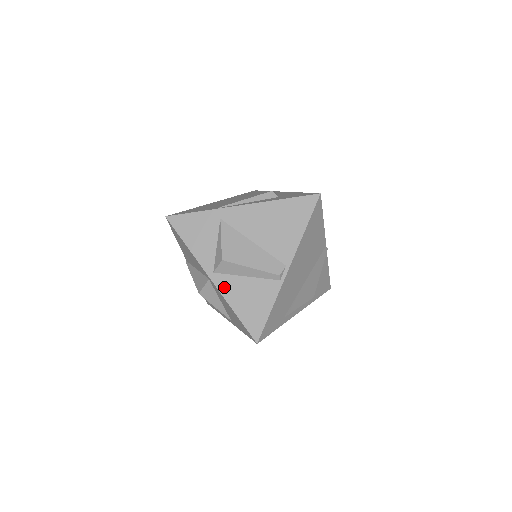
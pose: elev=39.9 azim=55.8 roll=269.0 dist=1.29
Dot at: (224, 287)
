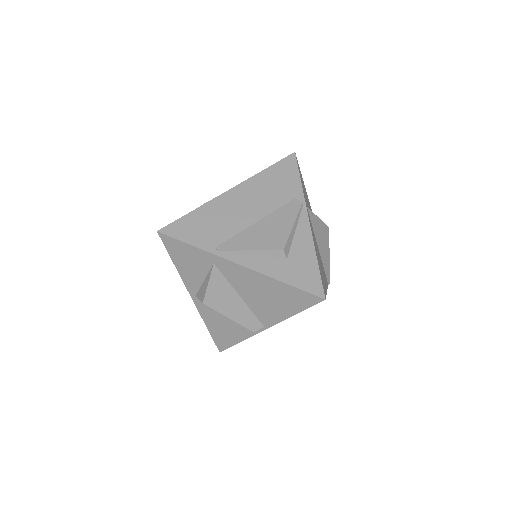
Dot at: (203, 310)
